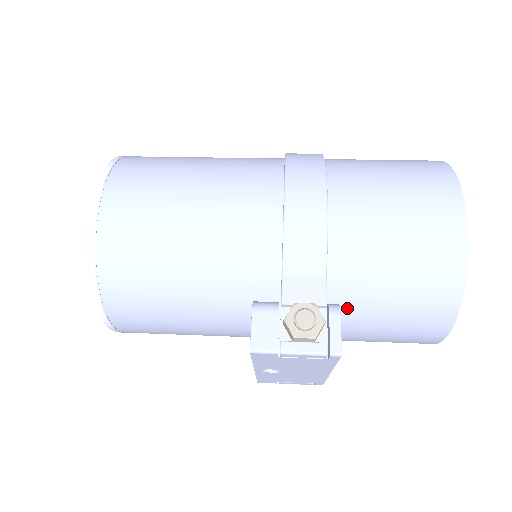
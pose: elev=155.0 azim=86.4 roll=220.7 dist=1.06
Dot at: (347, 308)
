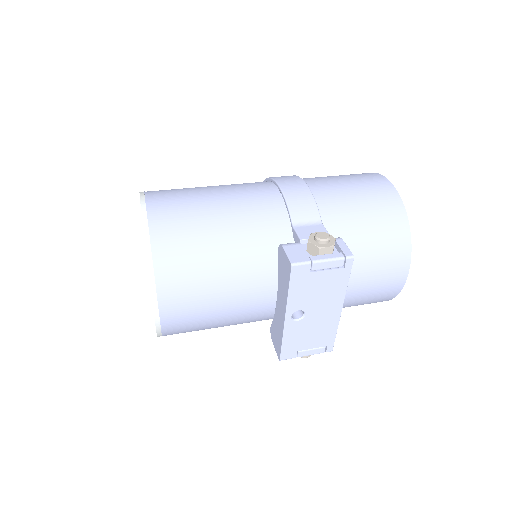
Dot at: occluded
